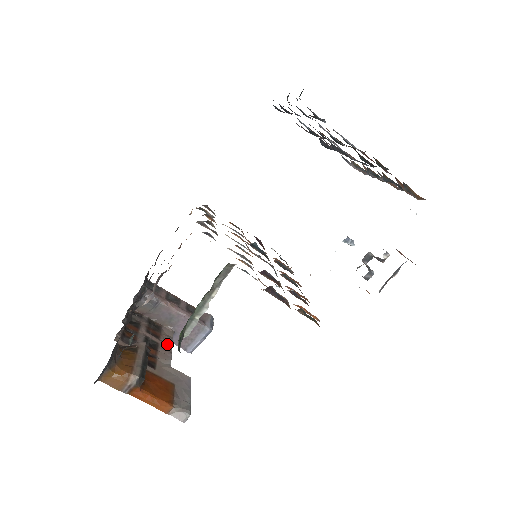
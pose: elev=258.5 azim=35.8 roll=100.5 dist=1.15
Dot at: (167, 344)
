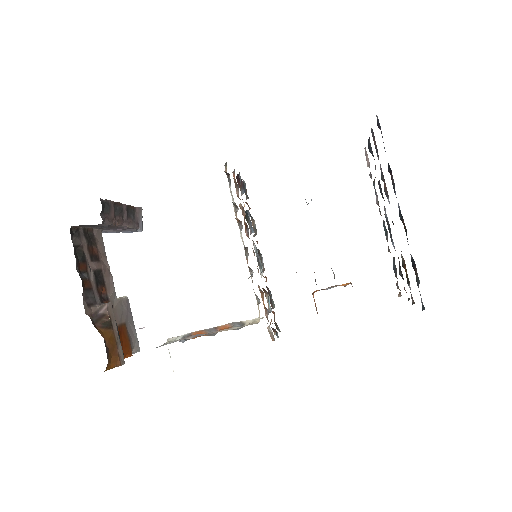
Dot at: (105, 261)
